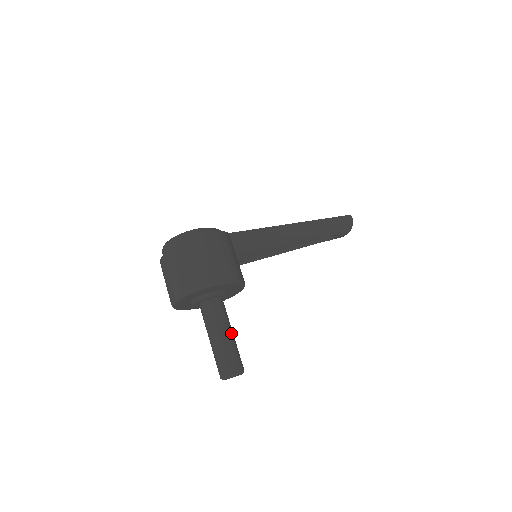
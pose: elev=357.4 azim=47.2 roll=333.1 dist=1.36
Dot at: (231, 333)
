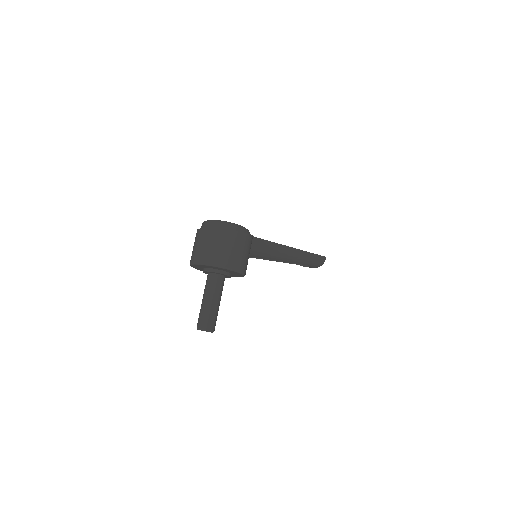
Dot at: (219, 303)
